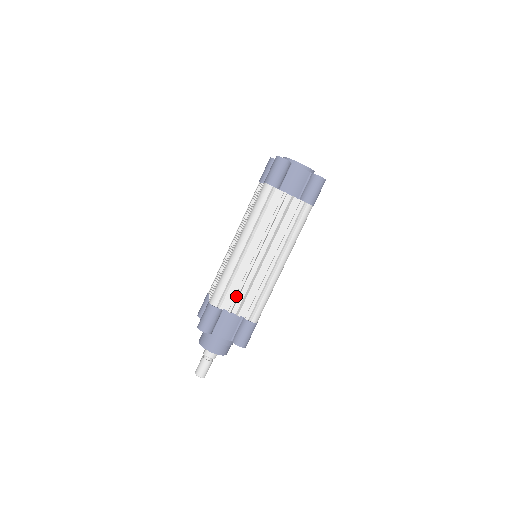
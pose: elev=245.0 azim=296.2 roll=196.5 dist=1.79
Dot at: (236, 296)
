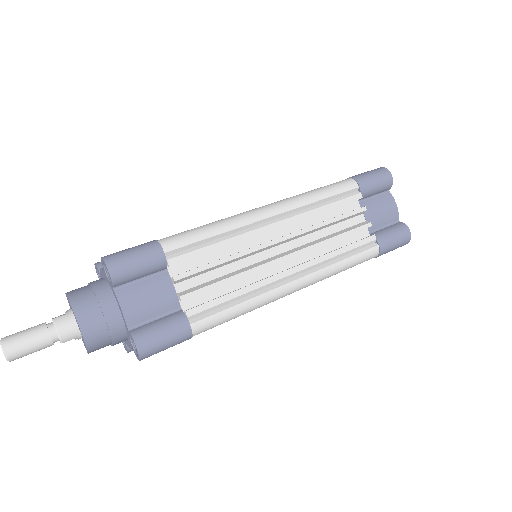
Dot at: (205, 266)
